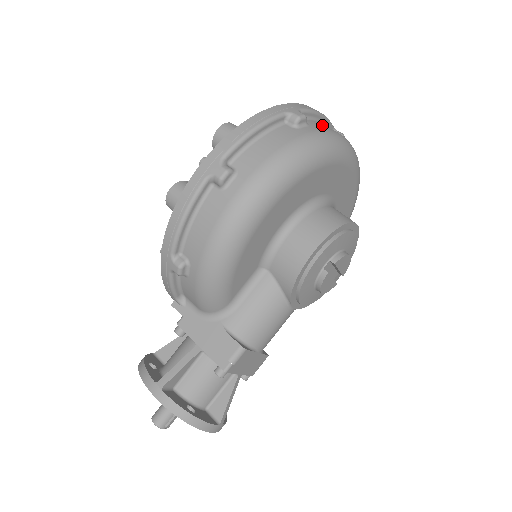
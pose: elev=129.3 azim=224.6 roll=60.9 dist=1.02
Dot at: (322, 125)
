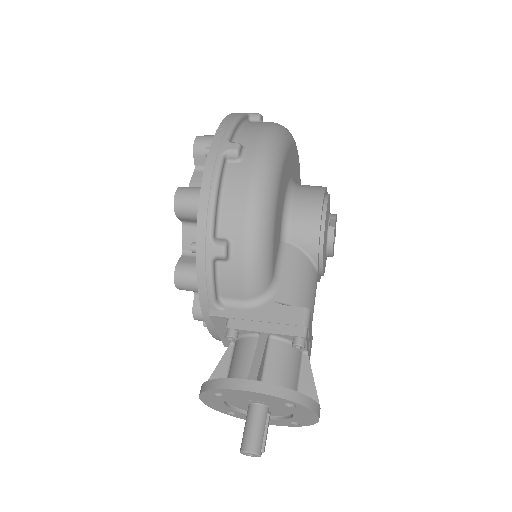
Dot at: occluded
